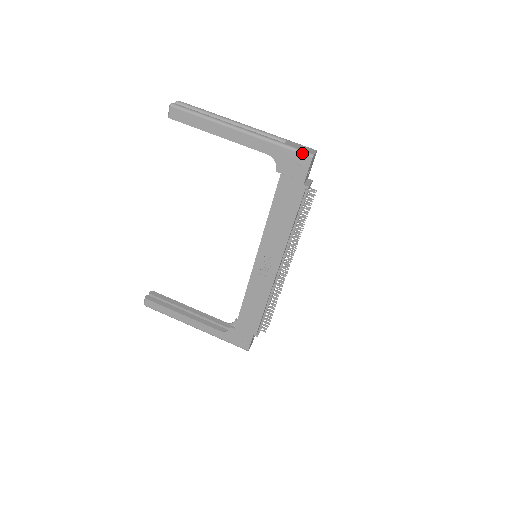
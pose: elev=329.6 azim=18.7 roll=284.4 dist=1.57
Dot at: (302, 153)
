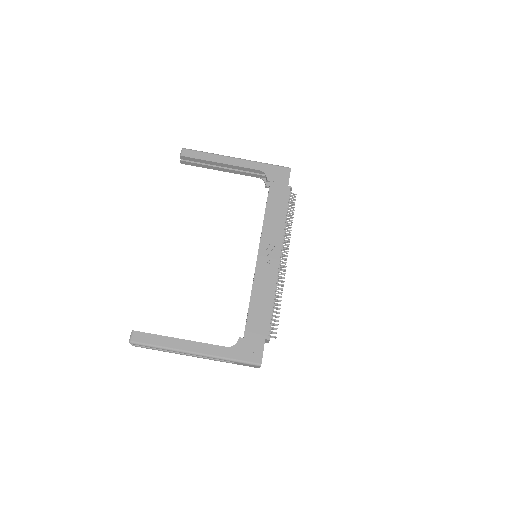
Dot at: (283, 167)
